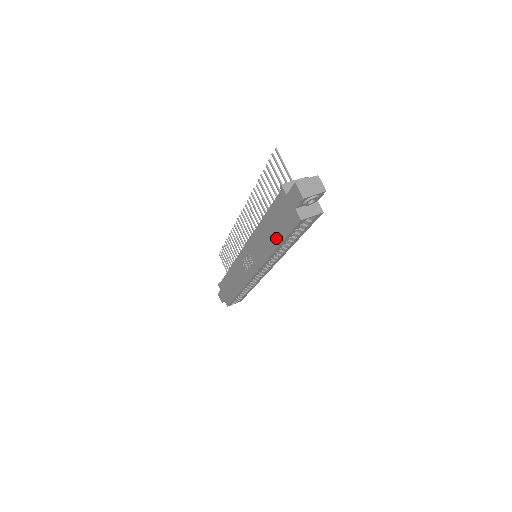
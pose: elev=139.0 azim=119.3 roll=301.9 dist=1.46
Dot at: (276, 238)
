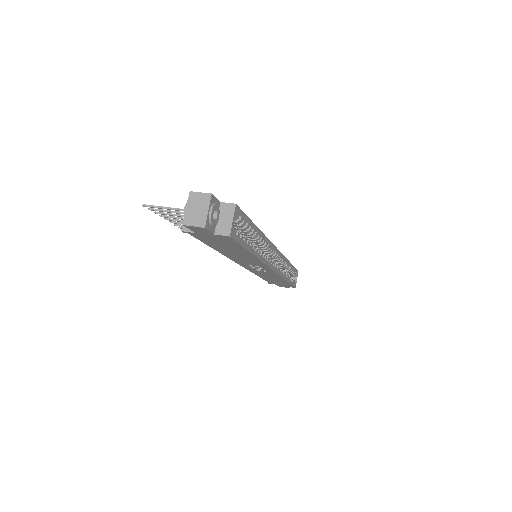
Dot at: (241, 252)
